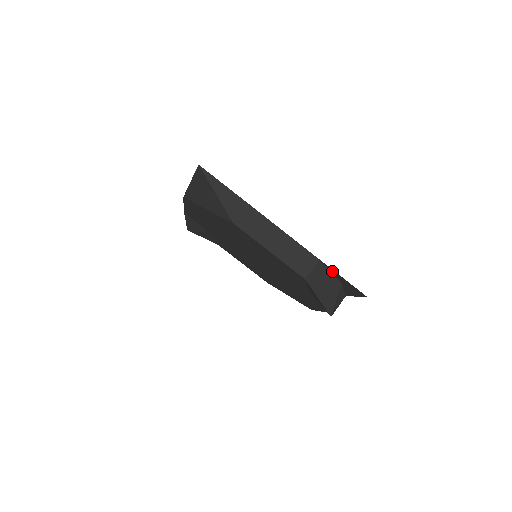
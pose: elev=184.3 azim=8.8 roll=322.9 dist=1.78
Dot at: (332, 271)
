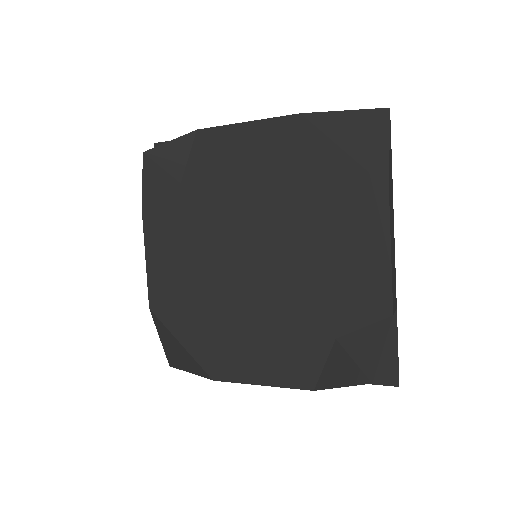
Dot at: (389, 332)
